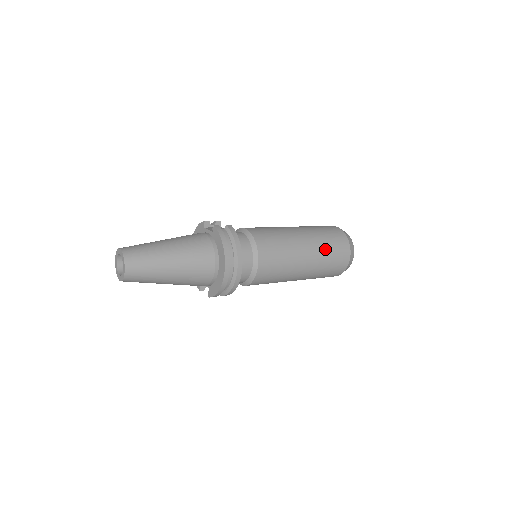
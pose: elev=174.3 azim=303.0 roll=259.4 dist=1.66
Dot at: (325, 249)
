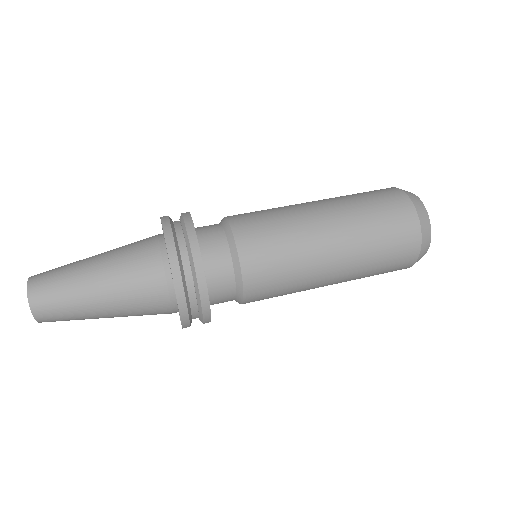
Dot at: (363, 216)
